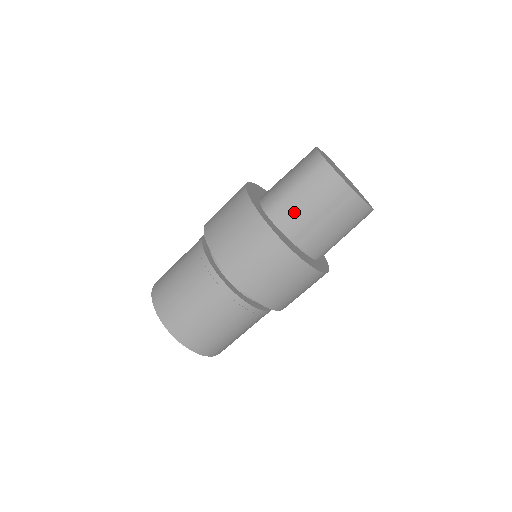
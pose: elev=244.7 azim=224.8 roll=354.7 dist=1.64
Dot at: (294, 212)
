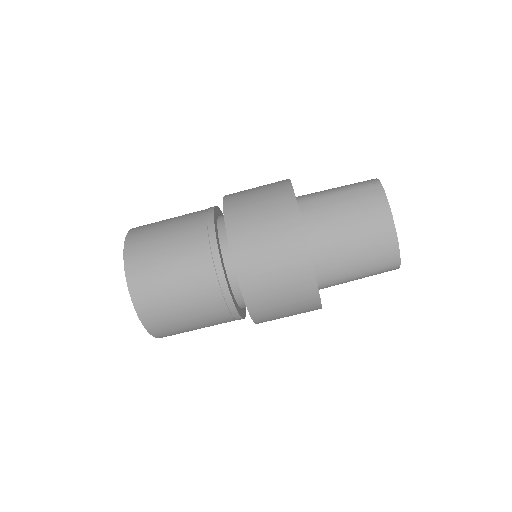
Dot at: (325, 212)
